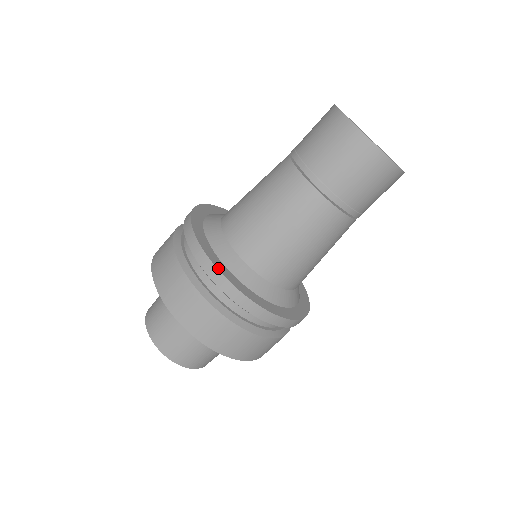
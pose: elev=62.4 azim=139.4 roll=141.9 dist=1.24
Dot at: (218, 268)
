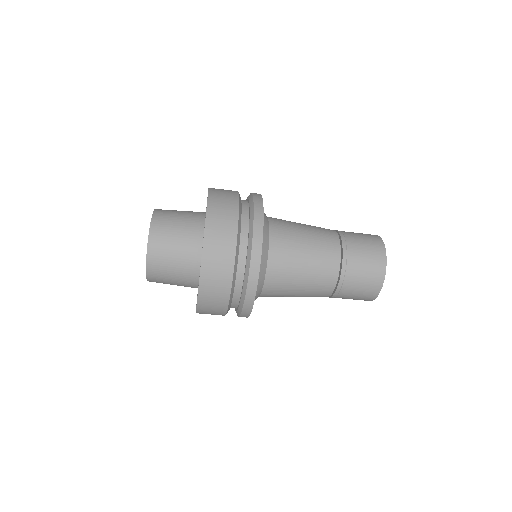
Dot at: (258, 278)
